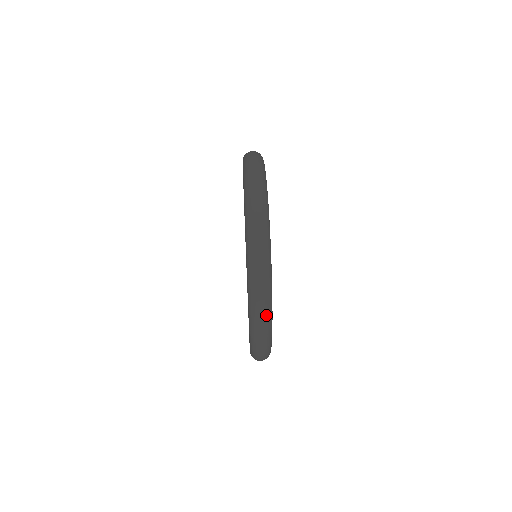
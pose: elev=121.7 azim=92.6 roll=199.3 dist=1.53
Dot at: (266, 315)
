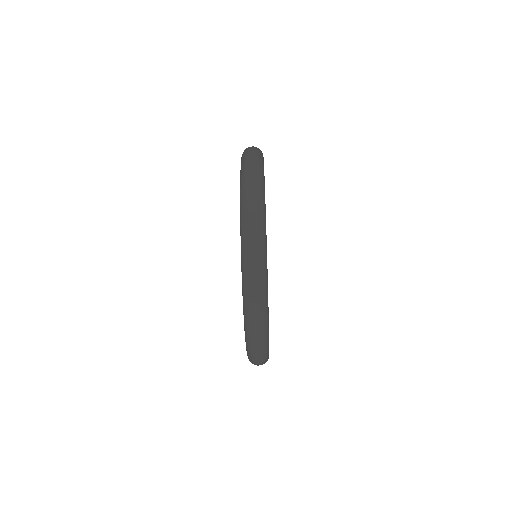
Dot at: occluded
